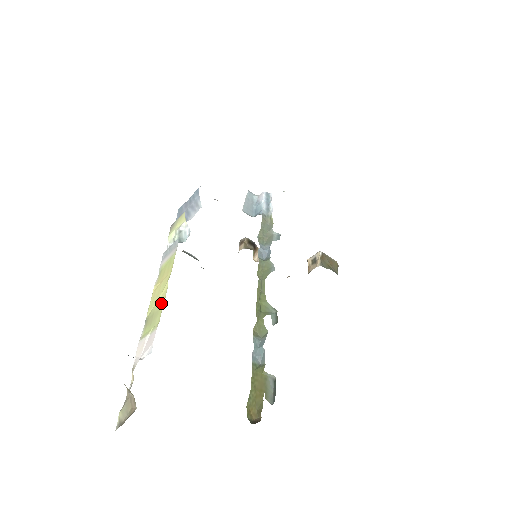
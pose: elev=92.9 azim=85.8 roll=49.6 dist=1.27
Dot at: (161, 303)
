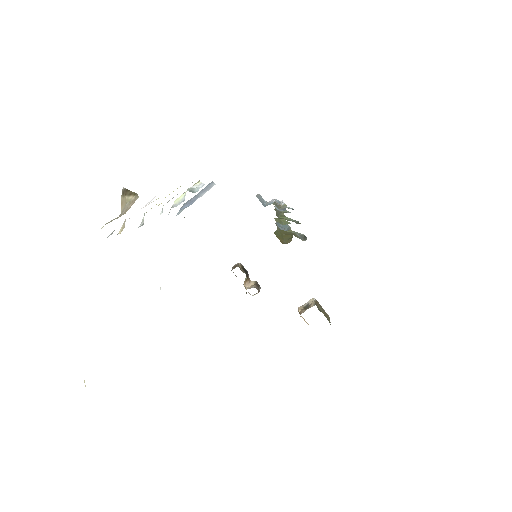
Dot at: occluded
